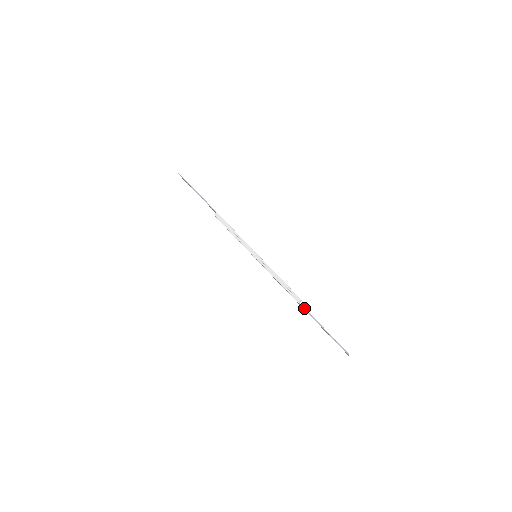
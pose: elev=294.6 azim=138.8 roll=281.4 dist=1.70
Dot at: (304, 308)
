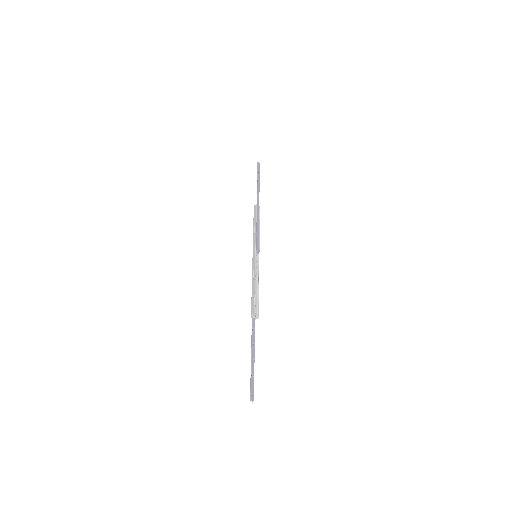
Dot at: (252, 326)
